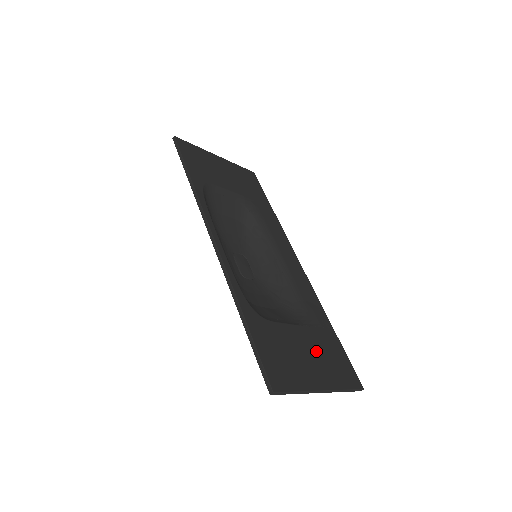
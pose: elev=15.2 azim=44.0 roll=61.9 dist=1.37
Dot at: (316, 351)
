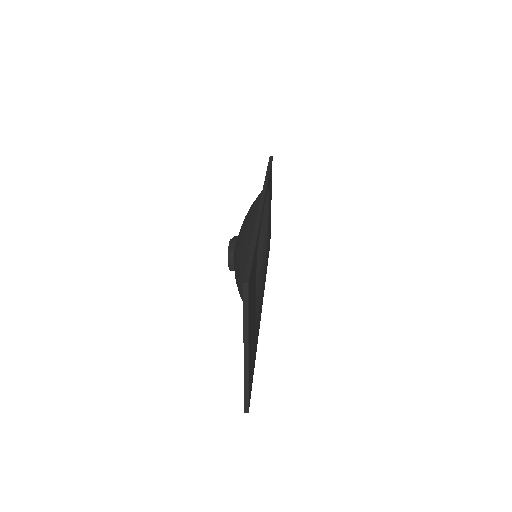
Dot at: (253, 337)
